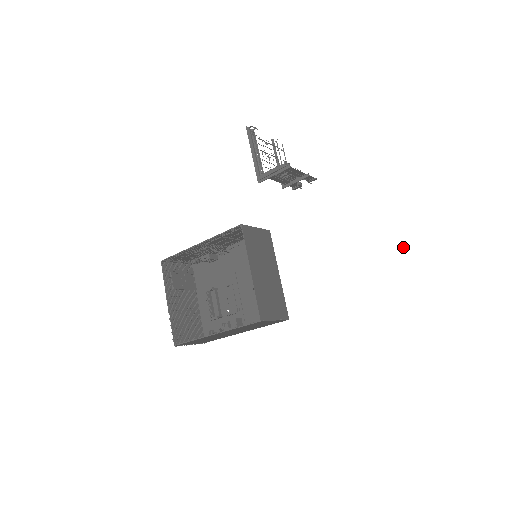
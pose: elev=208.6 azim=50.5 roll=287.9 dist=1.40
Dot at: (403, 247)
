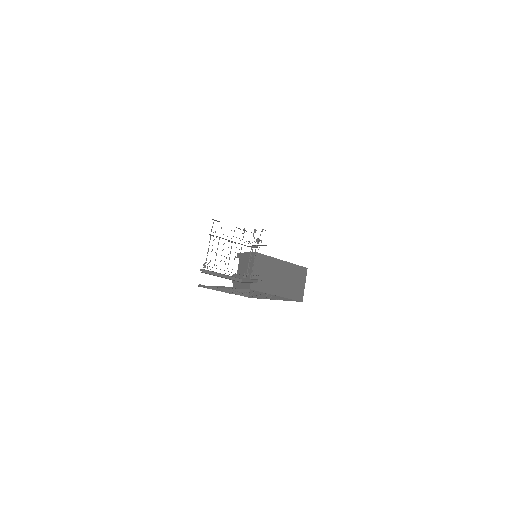
Dot at: (367, 247)
